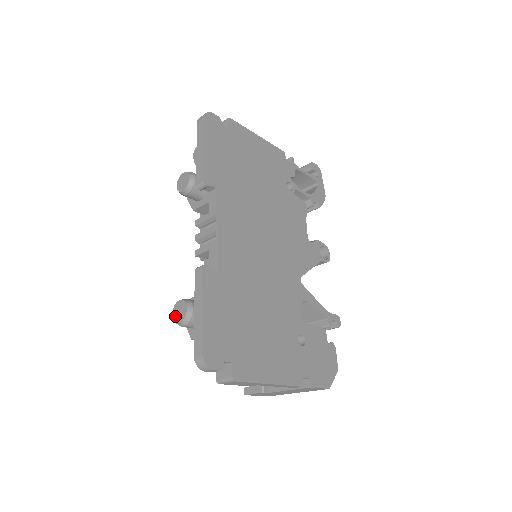
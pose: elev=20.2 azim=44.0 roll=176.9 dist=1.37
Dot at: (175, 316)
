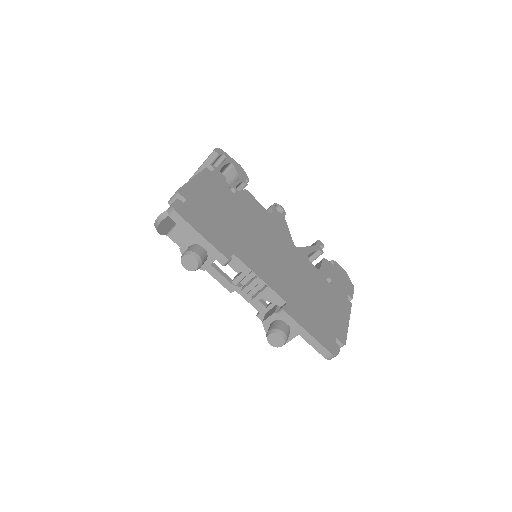
Dot at: (274, 344)
